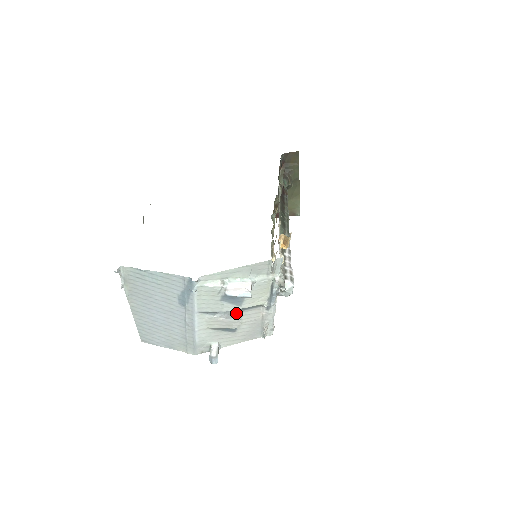
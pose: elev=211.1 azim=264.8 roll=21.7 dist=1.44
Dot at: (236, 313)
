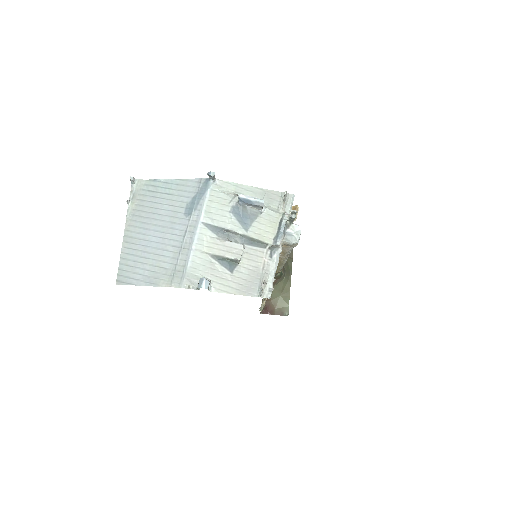
Dot at: (239, 243)
